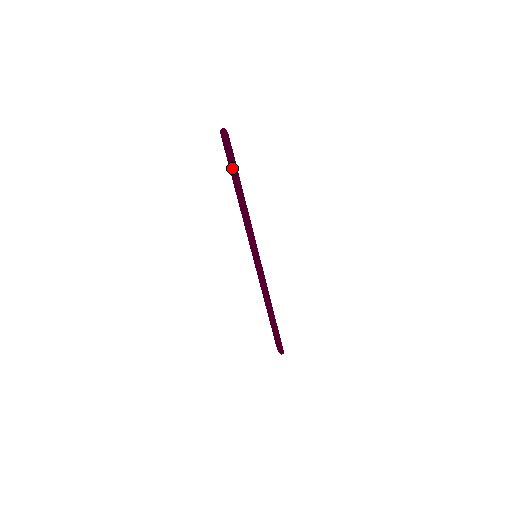
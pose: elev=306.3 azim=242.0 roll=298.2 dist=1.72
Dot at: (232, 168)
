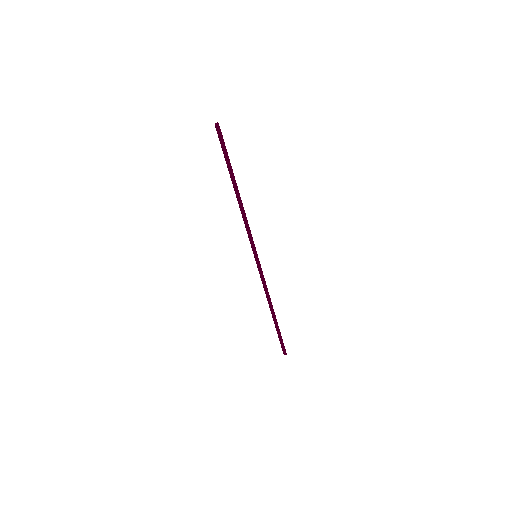
Dot at: (227, 165)
